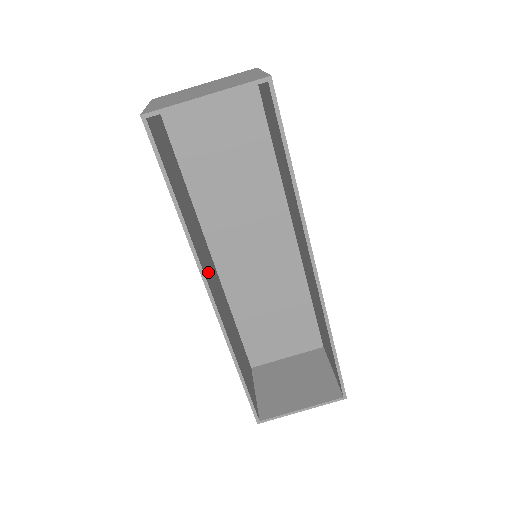
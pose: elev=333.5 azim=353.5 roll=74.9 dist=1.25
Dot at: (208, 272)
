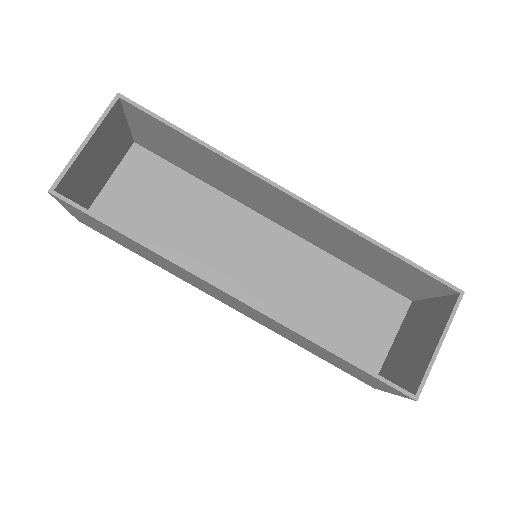
Dot at: occluded
